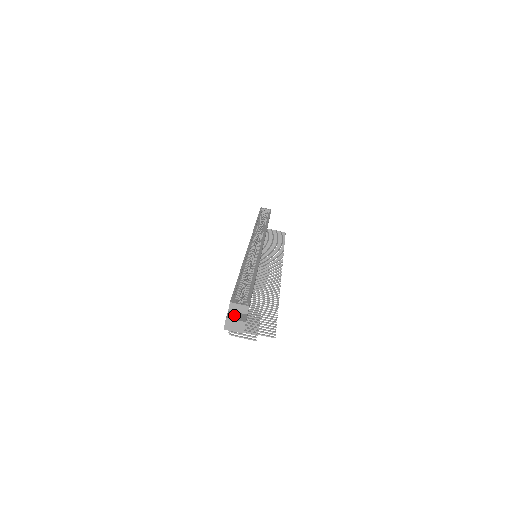
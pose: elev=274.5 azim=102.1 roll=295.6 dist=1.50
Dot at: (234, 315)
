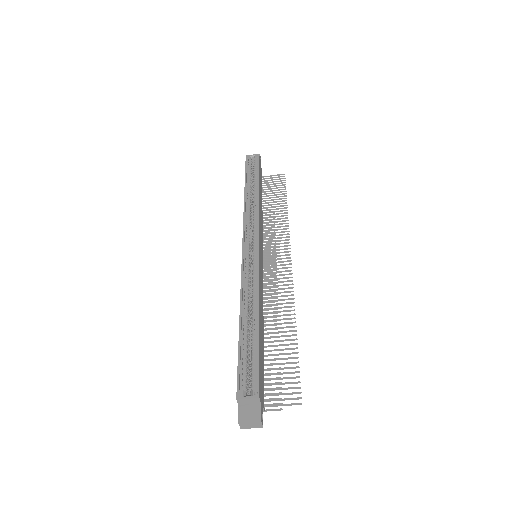
Dot at: (246, 412)
